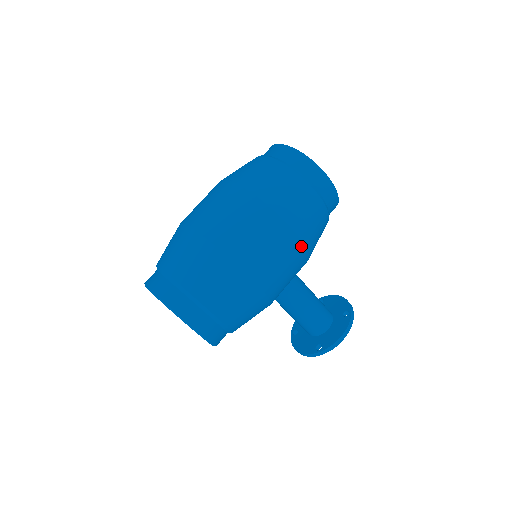
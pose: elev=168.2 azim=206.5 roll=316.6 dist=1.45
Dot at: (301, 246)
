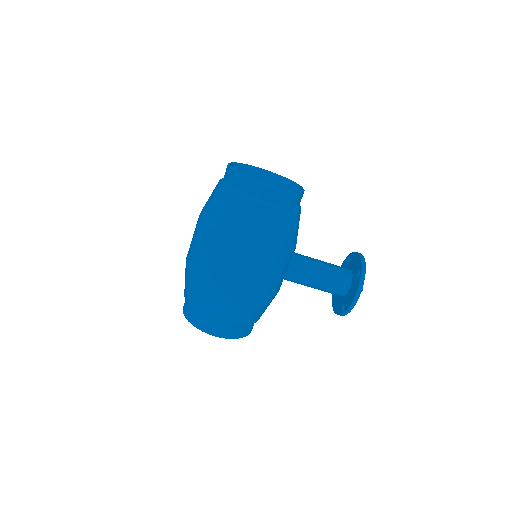
Dot at: (266, 253)
